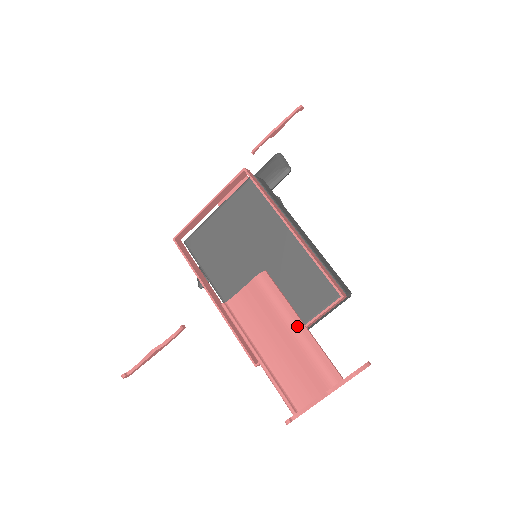
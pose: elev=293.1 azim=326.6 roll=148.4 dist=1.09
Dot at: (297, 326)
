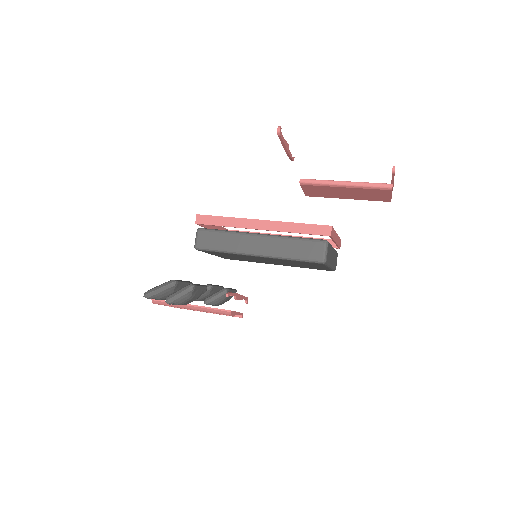
Dot at: occluded
